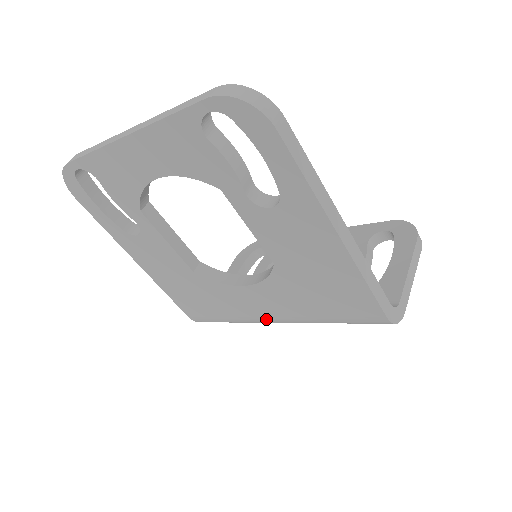
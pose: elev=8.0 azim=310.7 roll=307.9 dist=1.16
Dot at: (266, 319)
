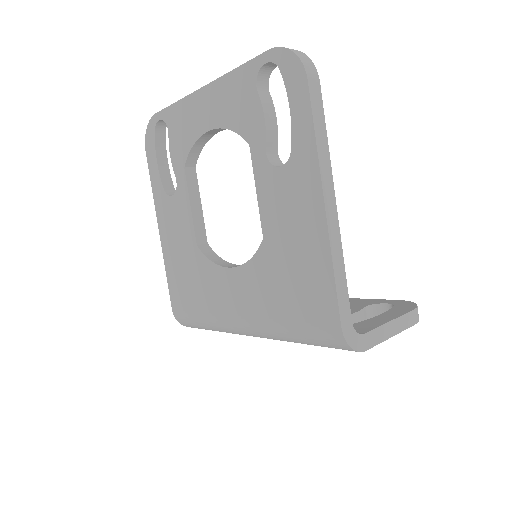
Dot at: (234, 319)
